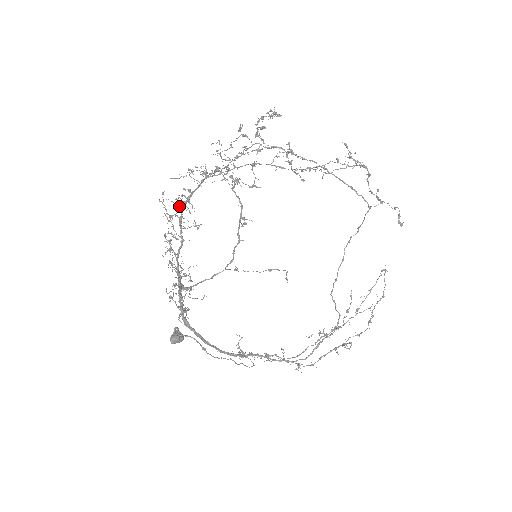
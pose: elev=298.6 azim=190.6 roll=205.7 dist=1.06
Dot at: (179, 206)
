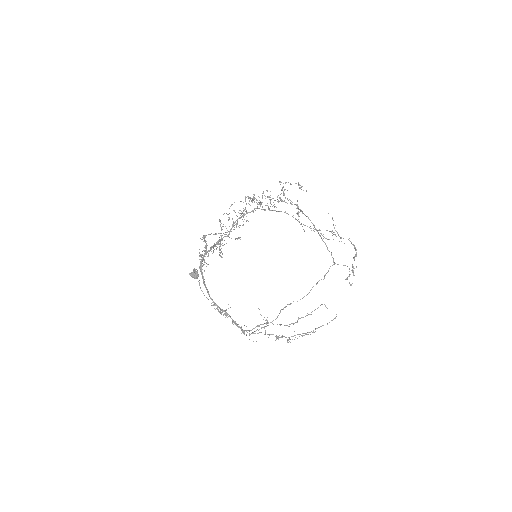
Dot at: (237, 216)
